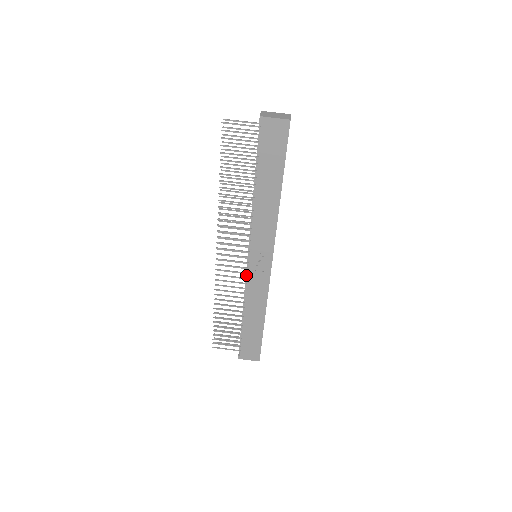
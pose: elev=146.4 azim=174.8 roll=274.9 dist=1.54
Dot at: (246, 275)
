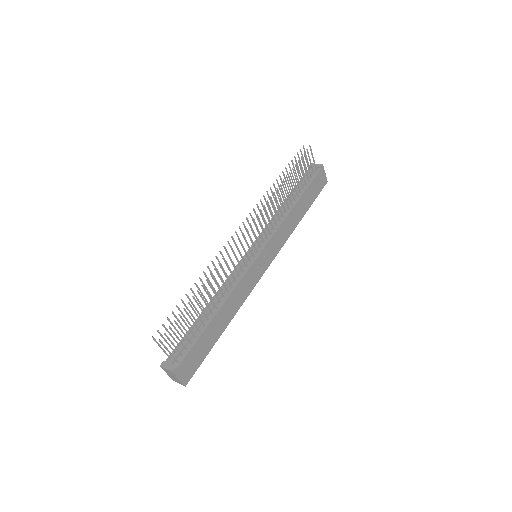
Dot at: (241, 268)
